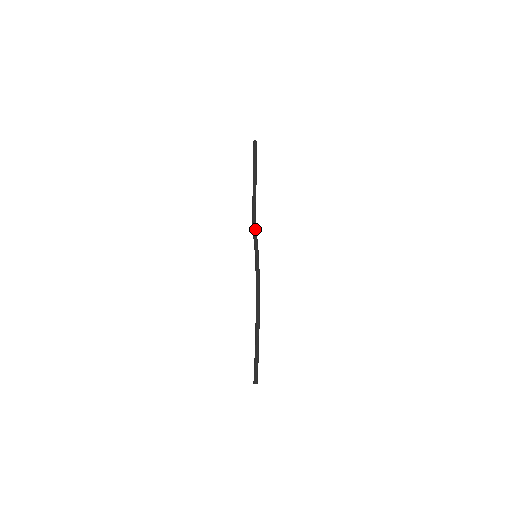
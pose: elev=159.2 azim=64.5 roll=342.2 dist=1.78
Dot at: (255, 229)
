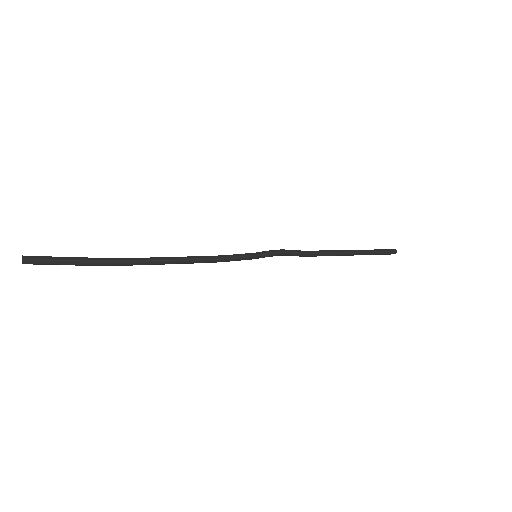
Dot at: (293, 250)
